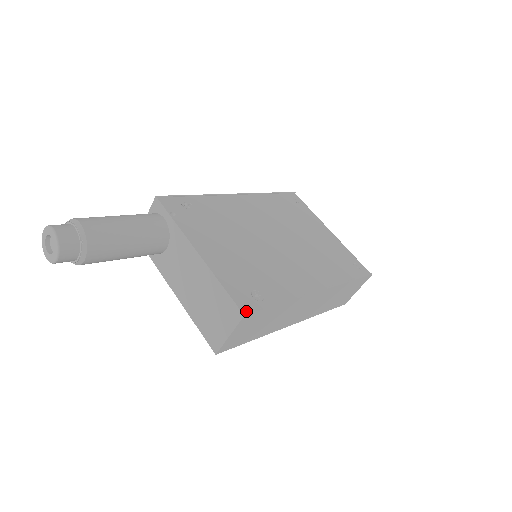
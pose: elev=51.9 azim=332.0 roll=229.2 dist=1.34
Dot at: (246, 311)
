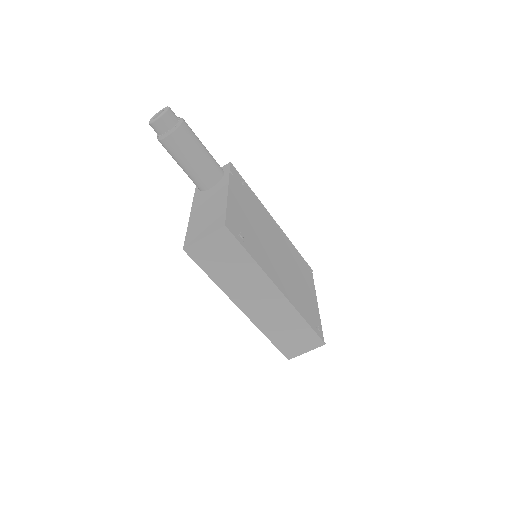
Dot at: (228, 227)
